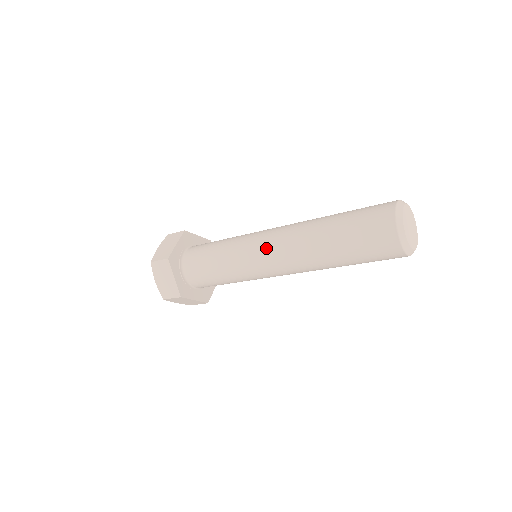
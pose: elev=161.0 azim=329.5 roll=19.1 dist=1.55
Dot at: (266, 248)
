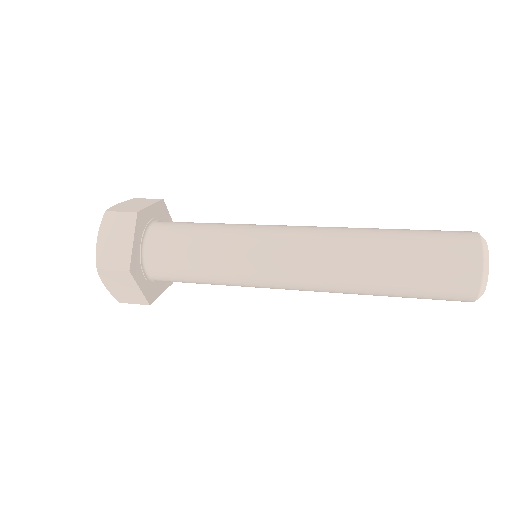
Dot at: (288, 273)
